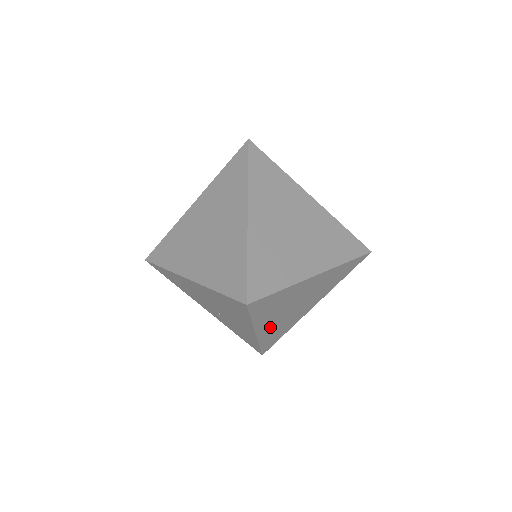
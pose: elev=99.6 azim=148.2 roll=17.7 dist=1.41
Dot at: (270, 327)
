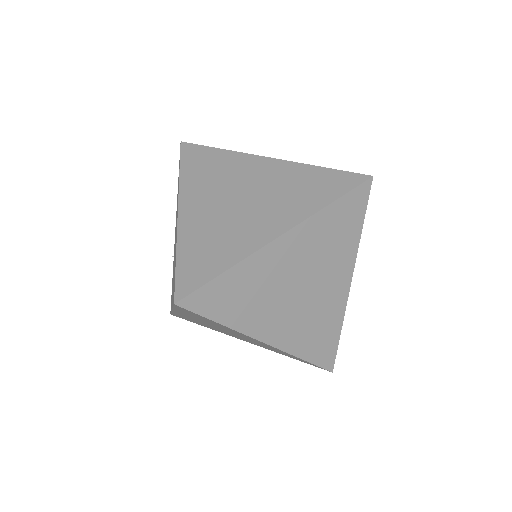
Dot at: (191, 318)
